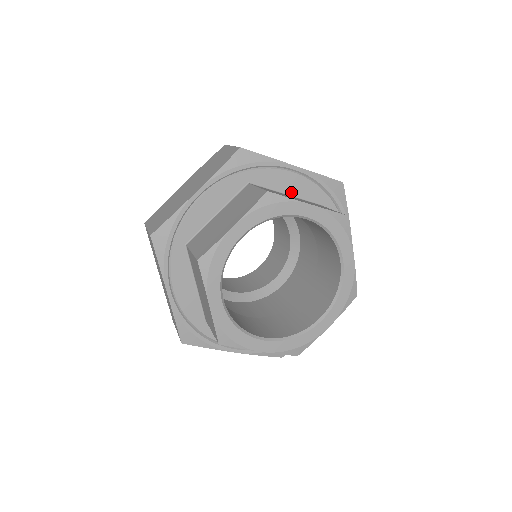
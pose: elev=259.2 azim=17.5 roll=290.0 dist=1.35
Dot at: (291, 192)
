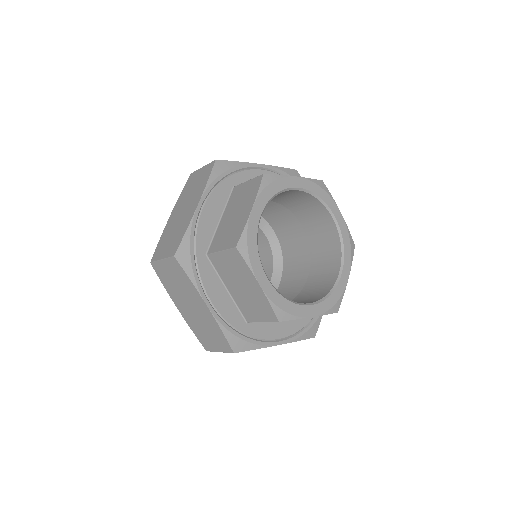
Dot at: occluded
